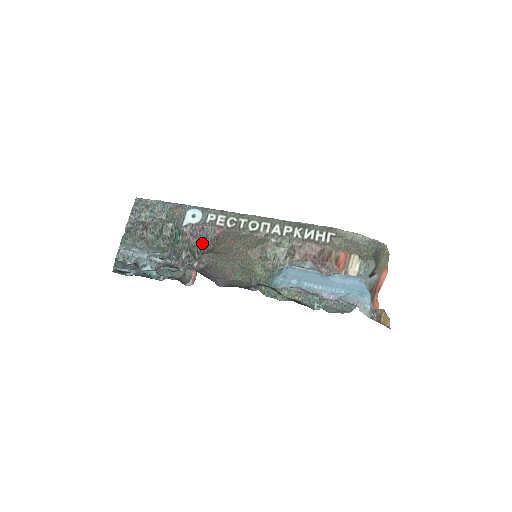
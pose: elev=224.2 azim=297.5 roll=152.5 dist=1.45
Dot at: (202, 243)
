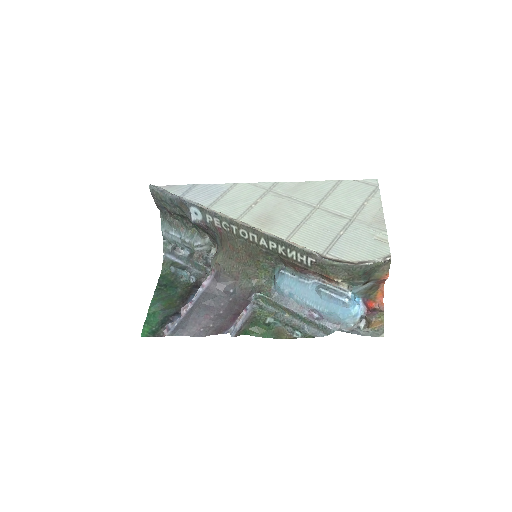
Dot at: (213, 236)
